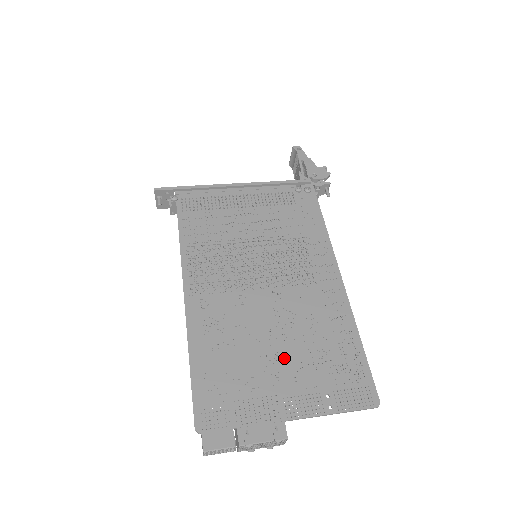
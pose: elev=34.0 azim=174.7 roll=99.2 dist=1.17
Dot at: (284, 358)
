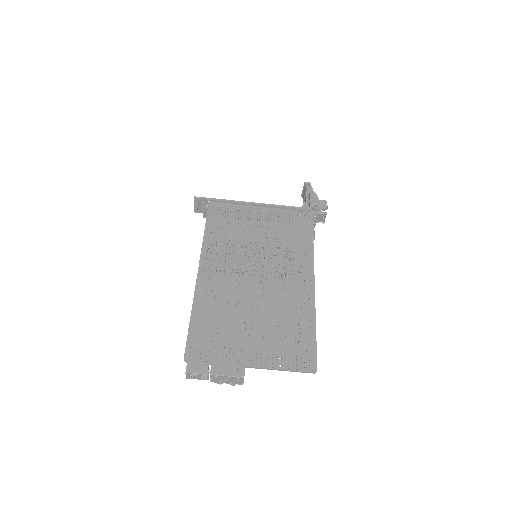
Dot at: (256, 327)
